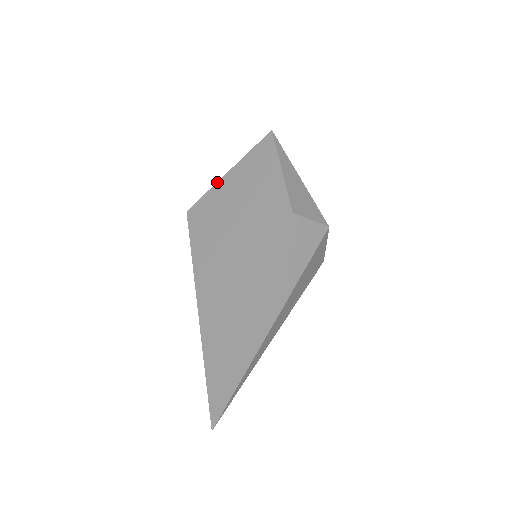
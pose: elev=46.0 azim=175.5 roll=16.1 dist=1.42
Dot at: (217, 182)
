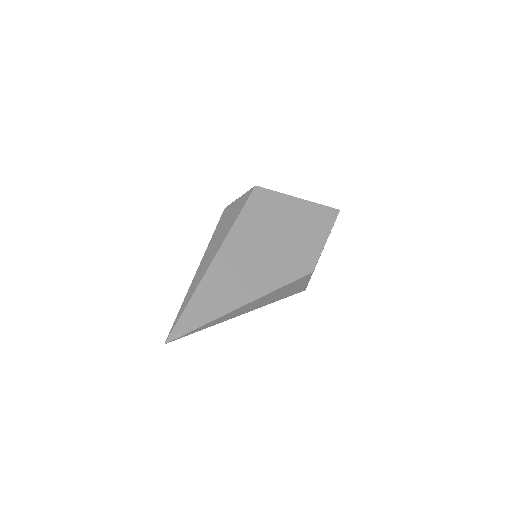
Dot at: (289, 195)
